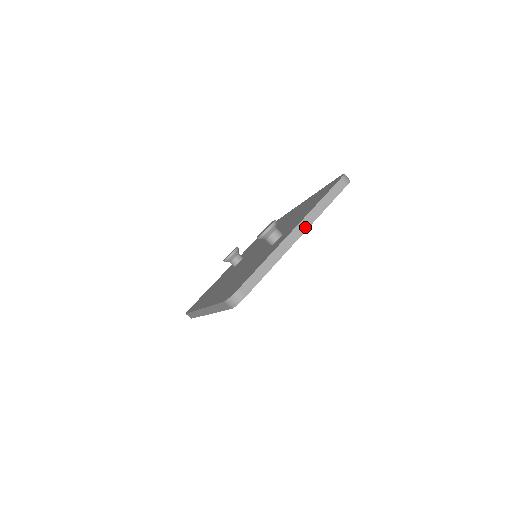
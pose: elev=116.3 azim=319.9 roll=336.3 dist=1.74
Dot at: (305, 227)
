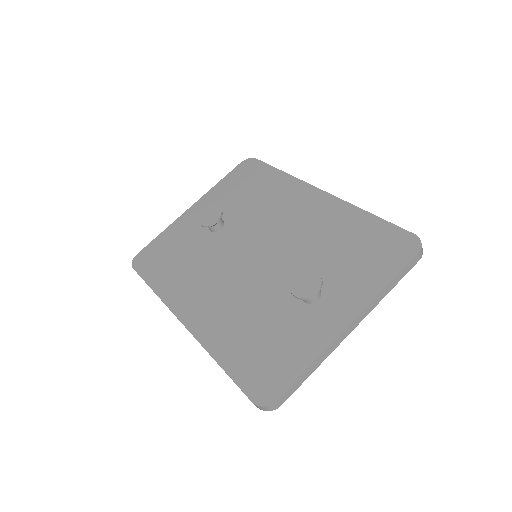
Dot at: (363, 317)
